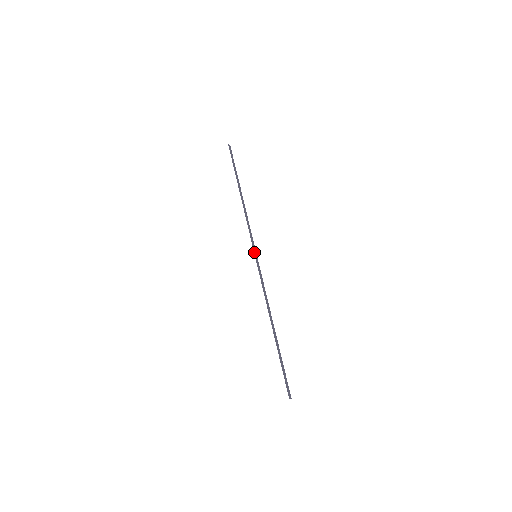
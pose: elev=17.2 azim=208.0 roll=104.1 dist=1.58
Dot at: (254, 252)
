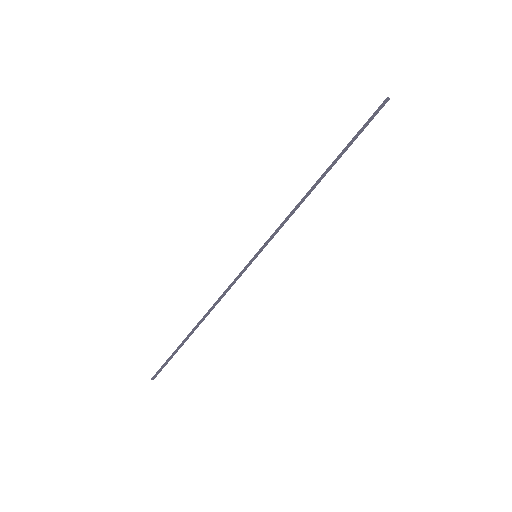
Dot at: (258, 252)
